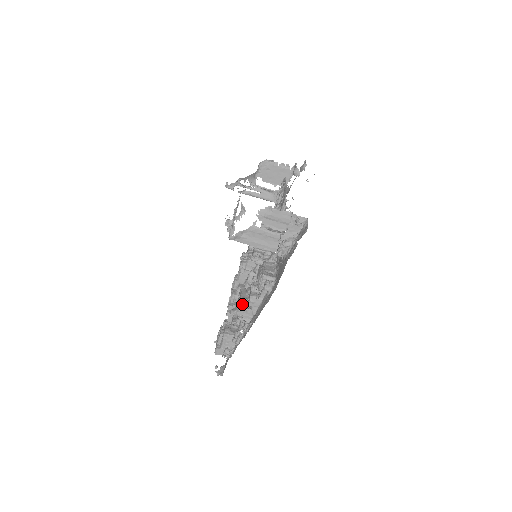
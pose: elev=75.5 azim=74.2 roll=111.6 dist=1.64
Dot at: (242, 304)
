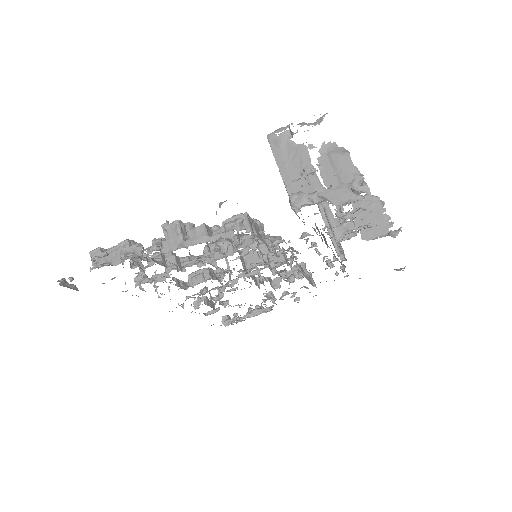
Dot at: (185, 228)
